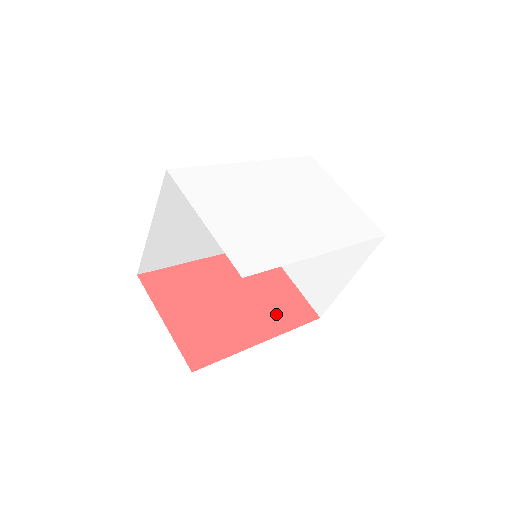
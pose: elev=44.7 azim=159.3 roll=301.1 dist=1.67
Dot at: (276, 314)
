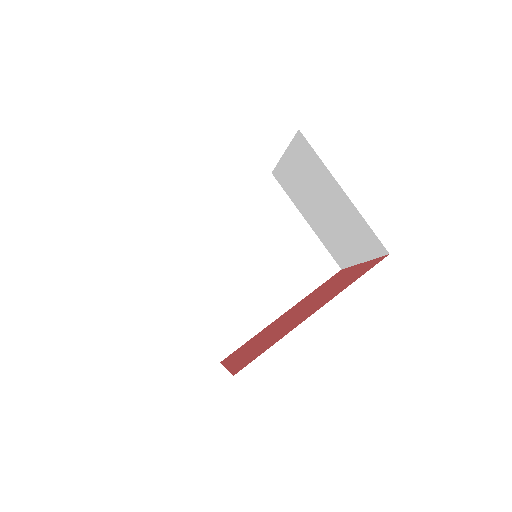
Dot at: (337, 289)
